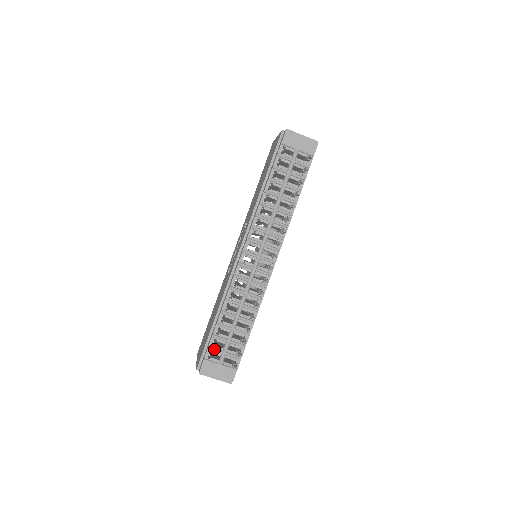
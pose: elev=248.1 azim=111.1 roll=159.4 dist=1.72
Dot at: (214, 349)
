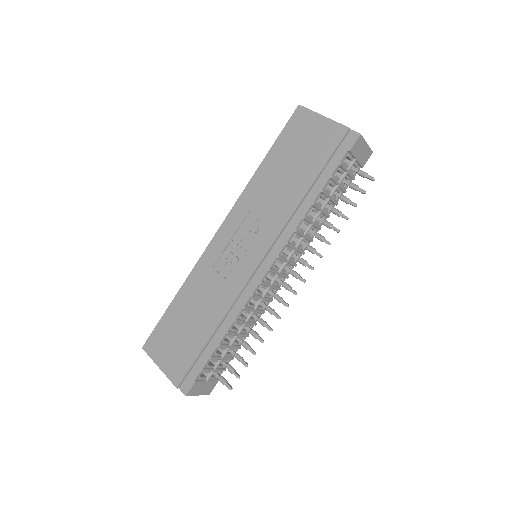
Dot at: (208, 370)
